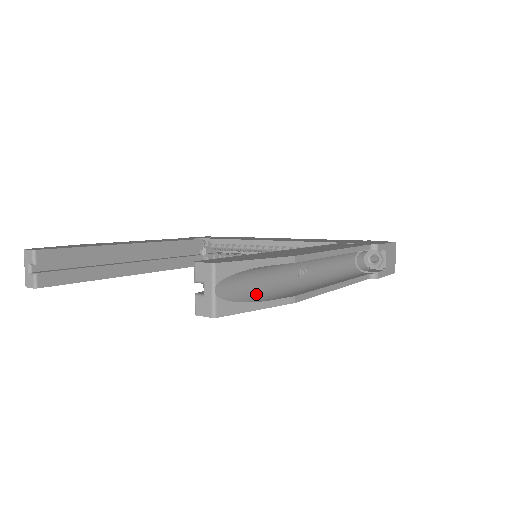
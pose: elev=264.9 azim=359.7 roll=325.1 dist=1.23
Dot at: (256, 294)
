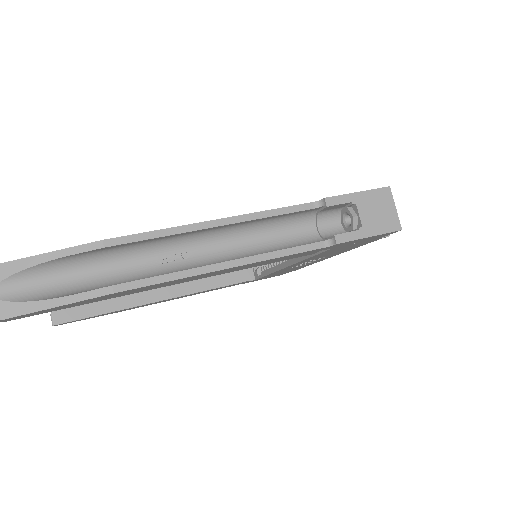
Dot at: (65, 291)
